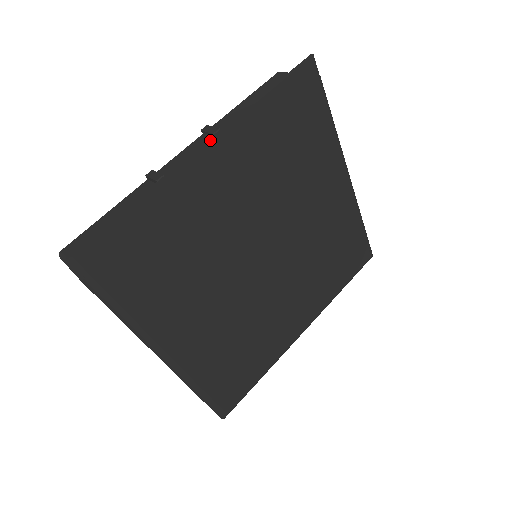
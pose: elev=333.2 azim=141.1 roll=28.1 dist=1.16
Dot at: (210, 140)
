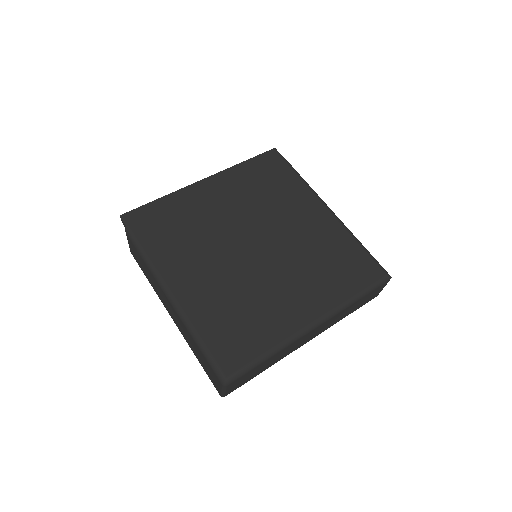
Dot at: (207, 177)
